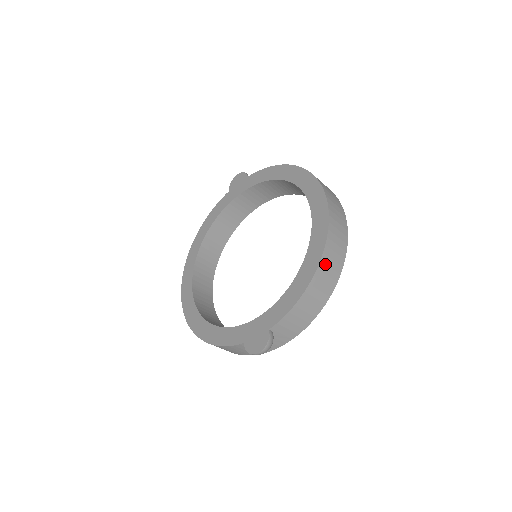
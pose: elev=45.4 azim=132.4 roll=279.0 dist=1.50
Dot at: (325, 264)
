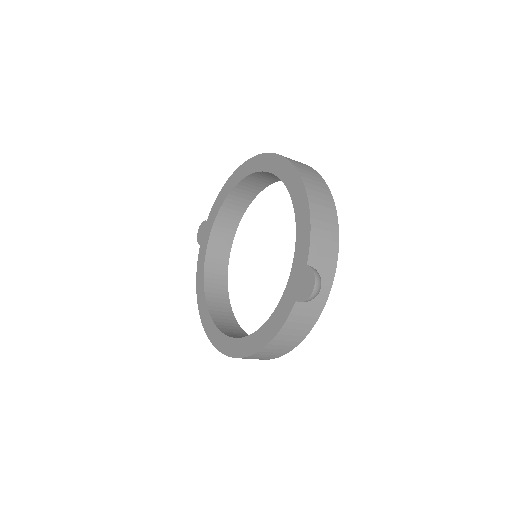
Dot at: (309, 184)
